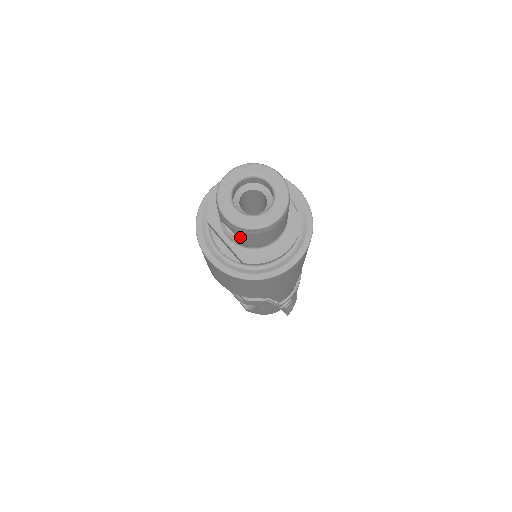
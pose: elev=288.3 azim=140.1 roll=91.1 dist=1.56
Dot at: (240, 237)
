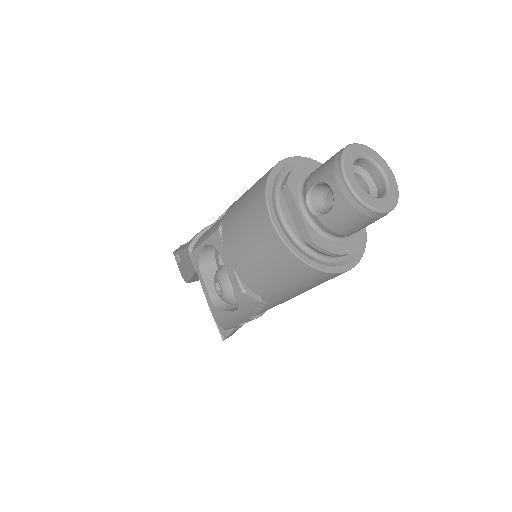
Dot at: (336, 211)
